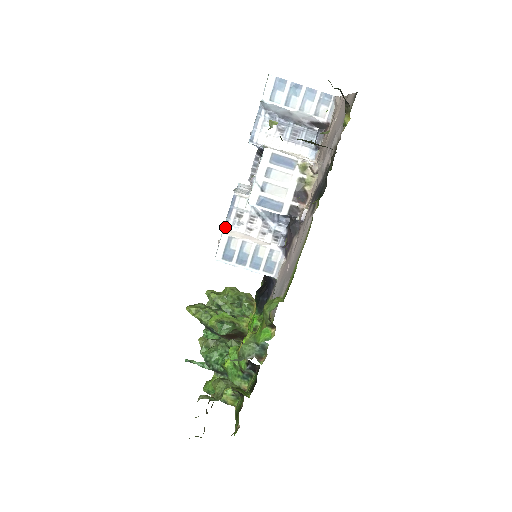
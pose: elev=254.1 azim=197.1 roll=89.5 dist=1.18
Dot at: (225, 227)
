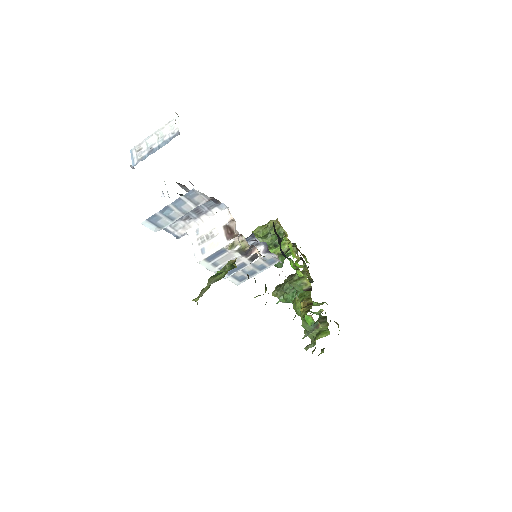
Dot at: occluded
